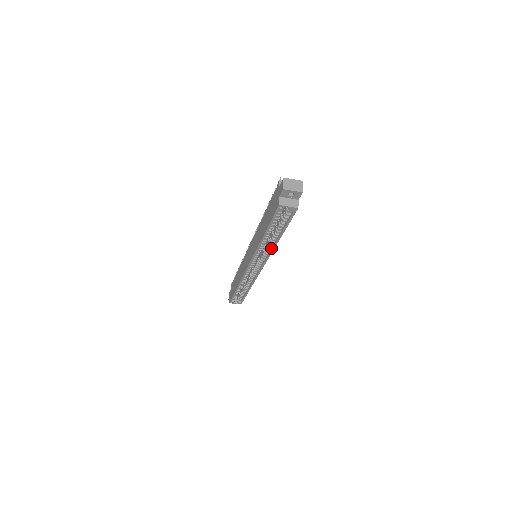
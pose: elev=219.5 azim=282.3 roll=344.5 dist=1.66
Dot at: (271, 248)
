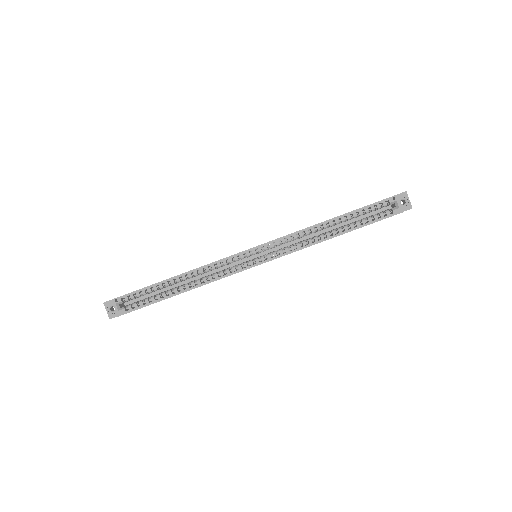
Dot at: (310, 243)
